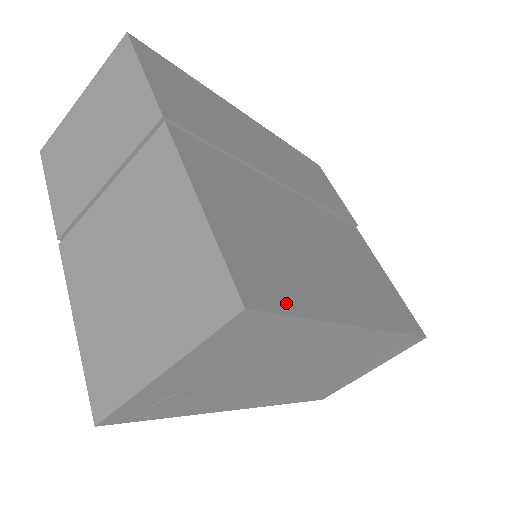
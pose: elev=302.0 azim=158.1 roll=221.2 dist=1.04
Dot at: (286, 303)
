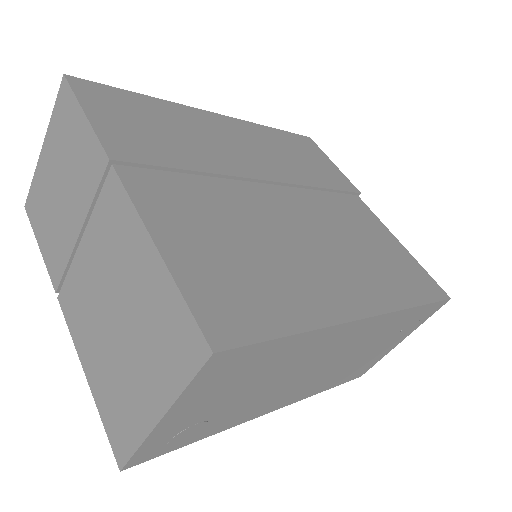
Dot at: (265, 326)
